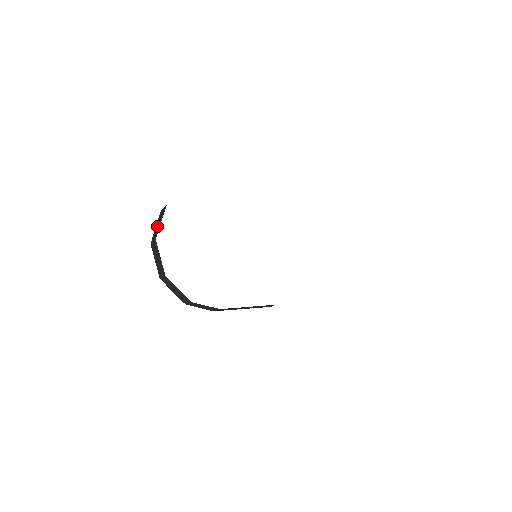
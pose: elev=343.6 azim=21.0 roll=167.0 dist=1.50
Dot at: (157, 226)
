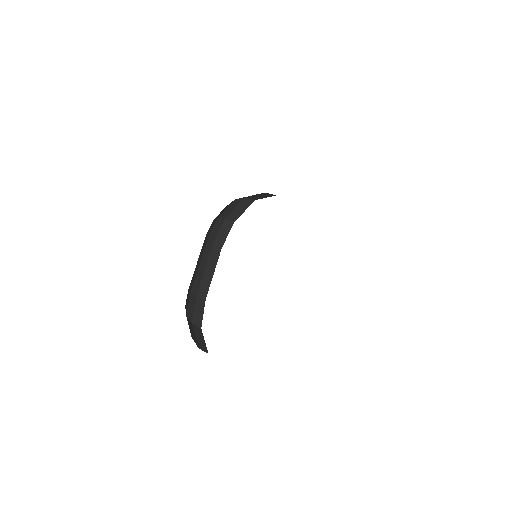
Dot at: (199, 339)
